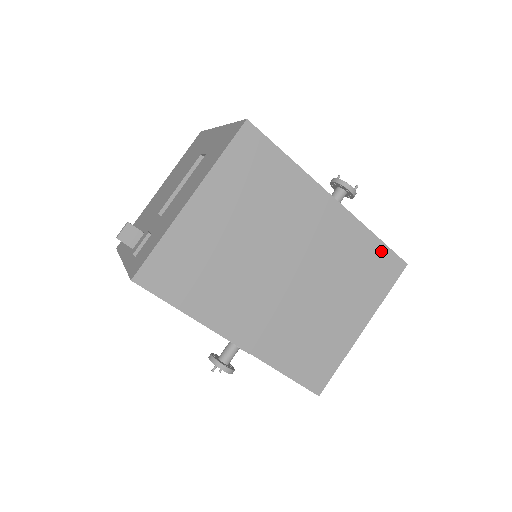
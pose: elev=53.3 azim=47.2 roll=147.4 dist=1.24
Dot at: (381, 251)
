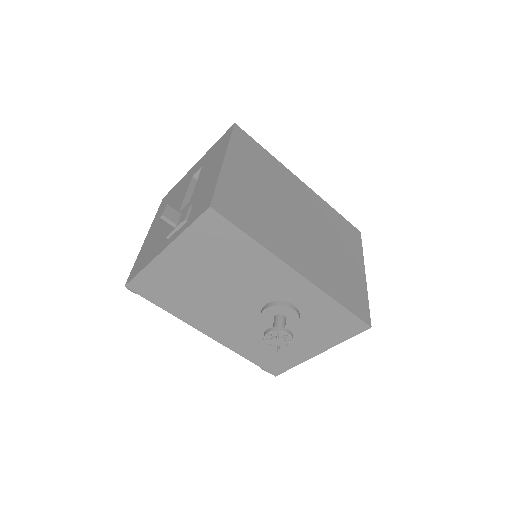
Dot at: (343, 220)
